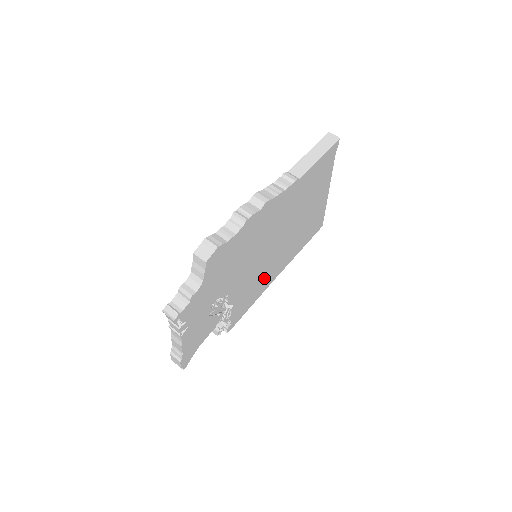
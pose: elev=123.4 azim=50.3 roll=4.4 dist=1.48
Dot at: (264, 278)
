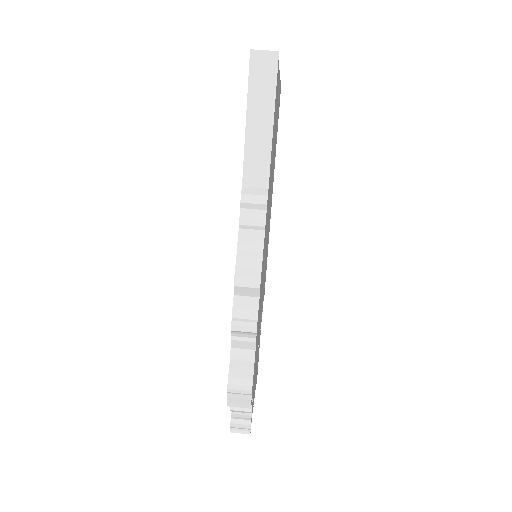
Dot at: (268, 236)
